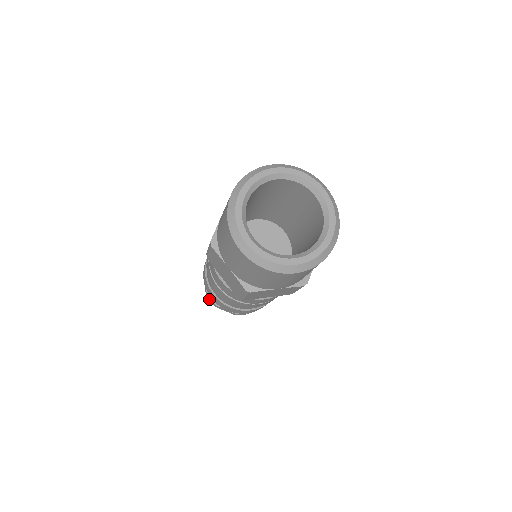
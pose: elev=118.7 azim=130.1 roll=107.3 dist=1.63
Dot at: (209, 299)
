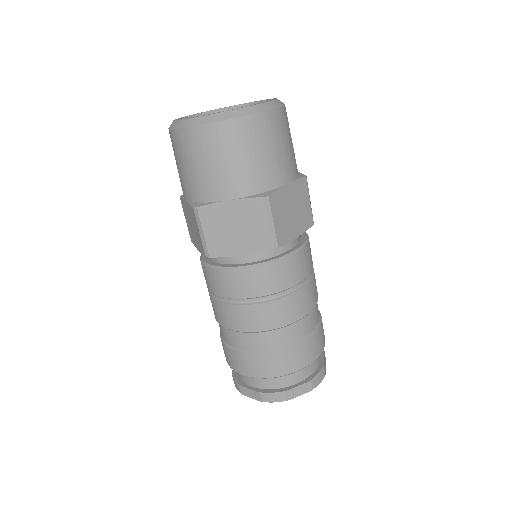
Dot at: (235, 384)
